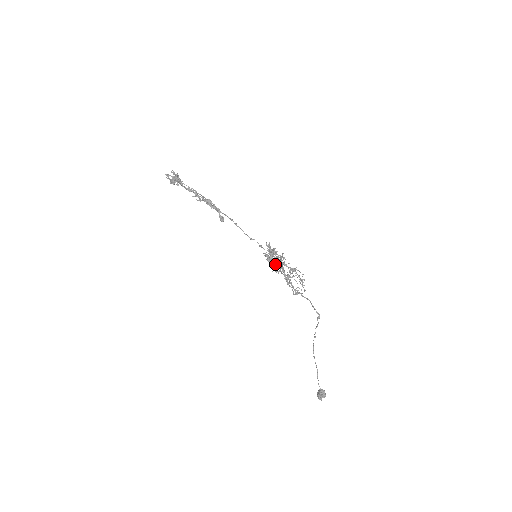
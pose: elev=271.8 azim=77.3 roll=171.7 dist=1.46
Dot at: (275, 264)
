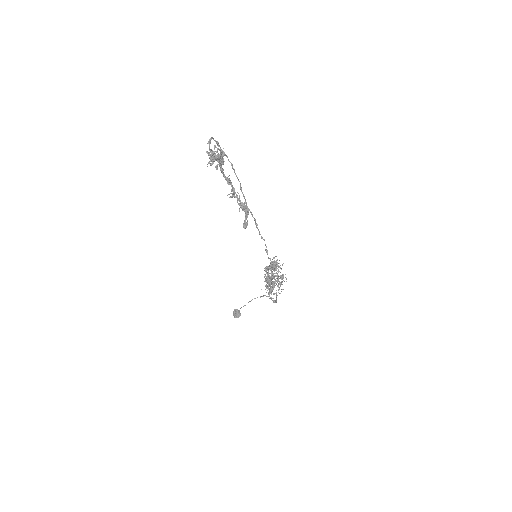
Dot at: (269, 282)
